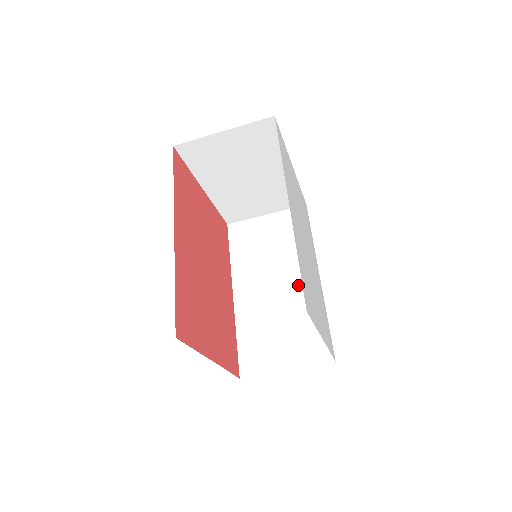
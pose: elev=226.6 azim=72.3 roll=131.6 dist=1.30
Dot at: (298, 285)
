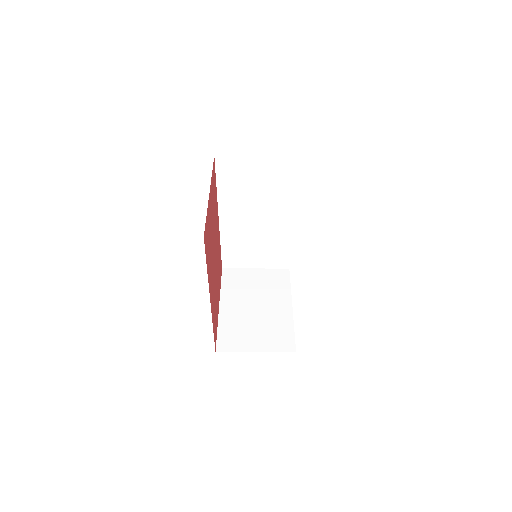
Dot at: (274, 222)
